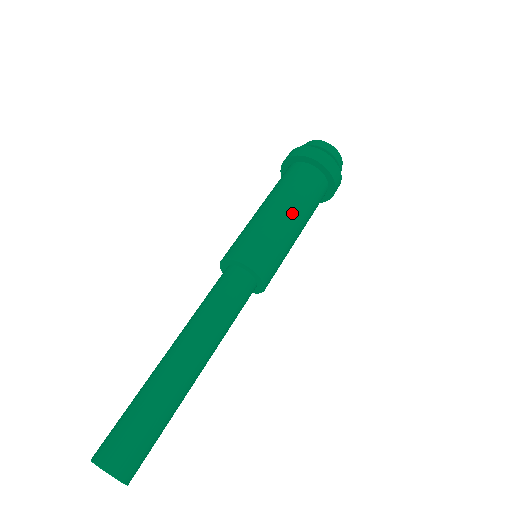
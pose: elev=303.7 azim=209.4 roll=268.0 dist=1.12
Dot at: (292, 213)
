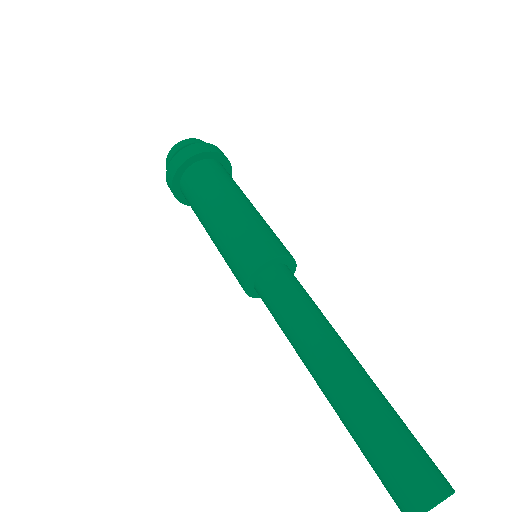
Dot at: occluded
